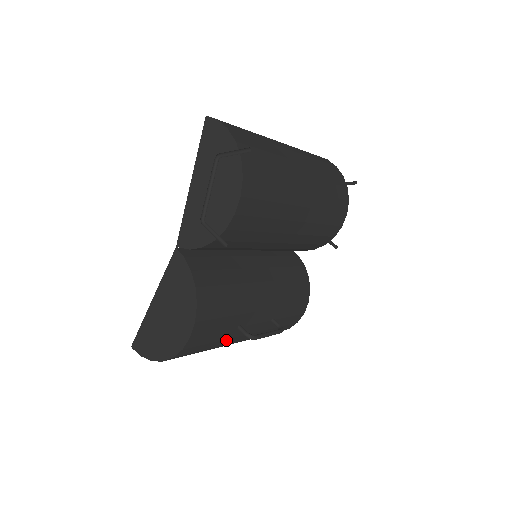
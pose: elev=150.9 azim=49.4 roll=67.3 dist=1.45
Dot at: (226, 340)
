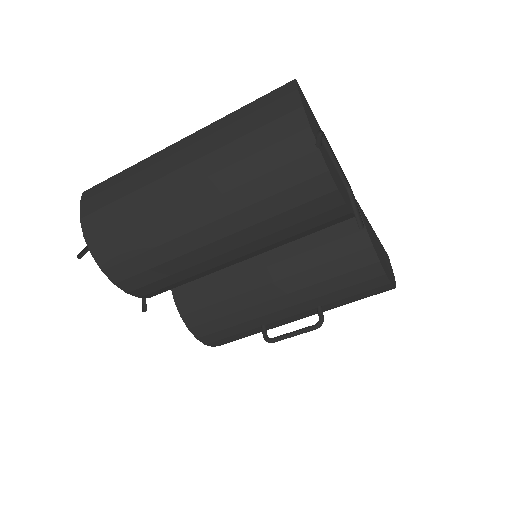
Dot at: (267, 329)
